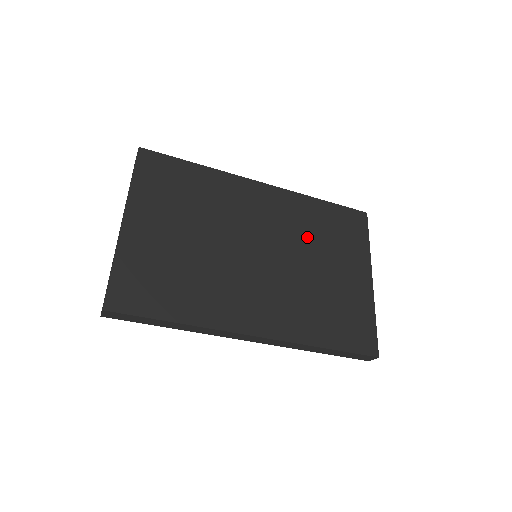
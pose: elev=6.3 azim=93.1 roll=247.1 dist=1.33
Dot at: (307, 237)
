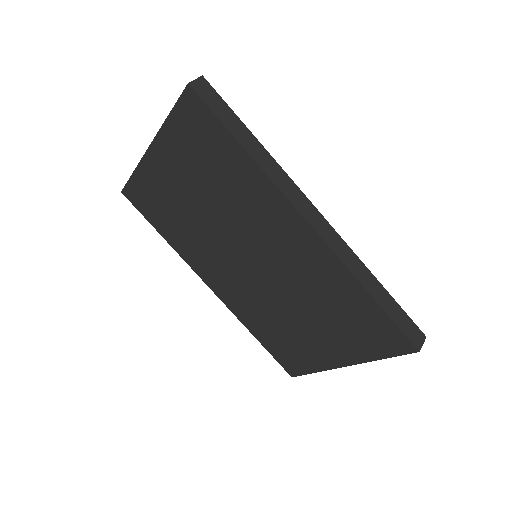
Dot at: occluded
